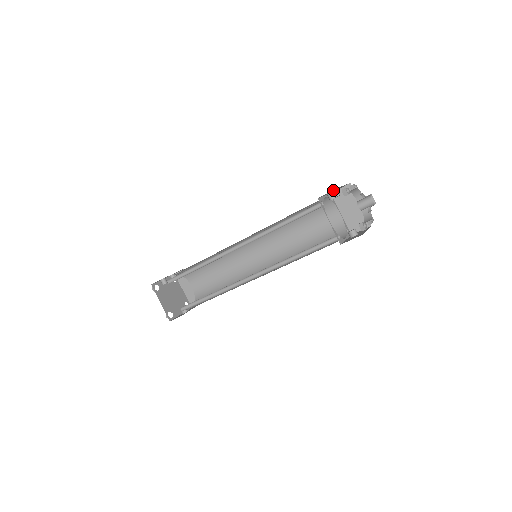
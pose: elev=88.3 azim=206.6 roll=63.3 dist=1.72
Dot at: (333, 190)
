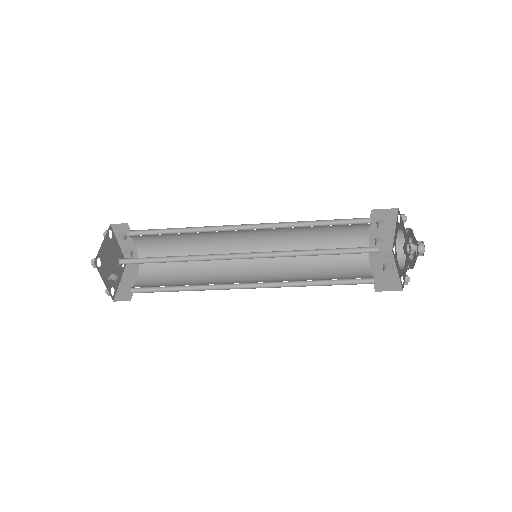
Dot at: (387, 217)
